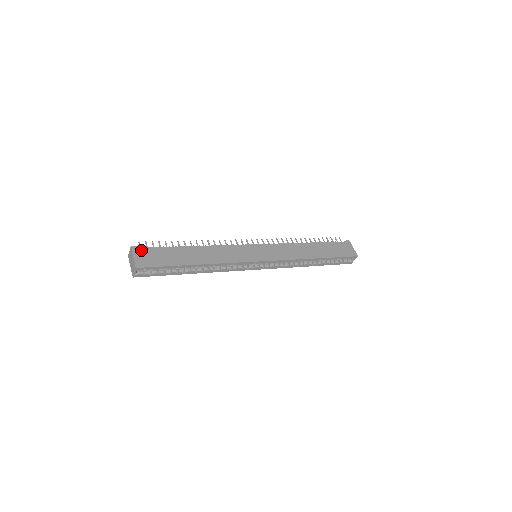
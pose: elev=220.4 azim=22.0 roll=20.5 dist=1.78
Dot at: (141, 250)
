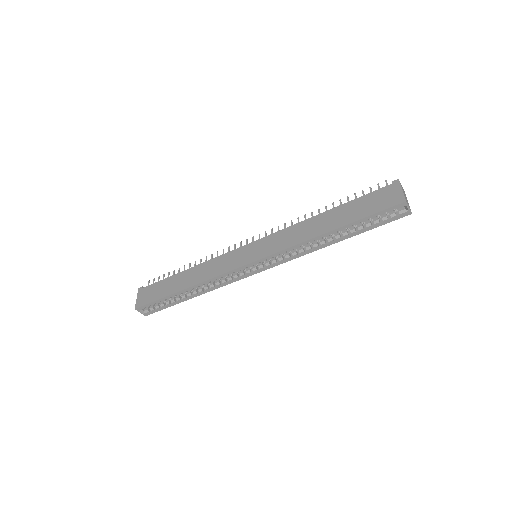
Dot at: (144, 289)
